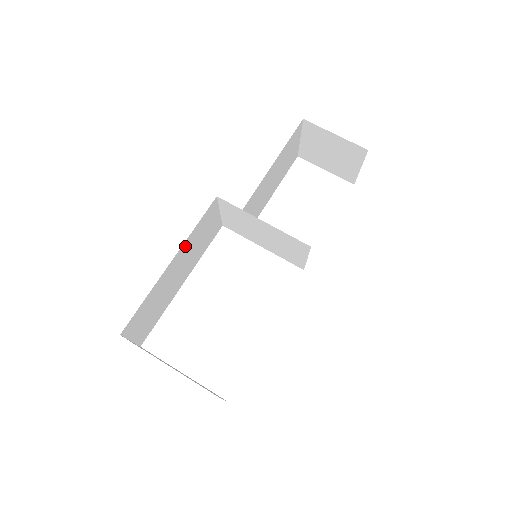
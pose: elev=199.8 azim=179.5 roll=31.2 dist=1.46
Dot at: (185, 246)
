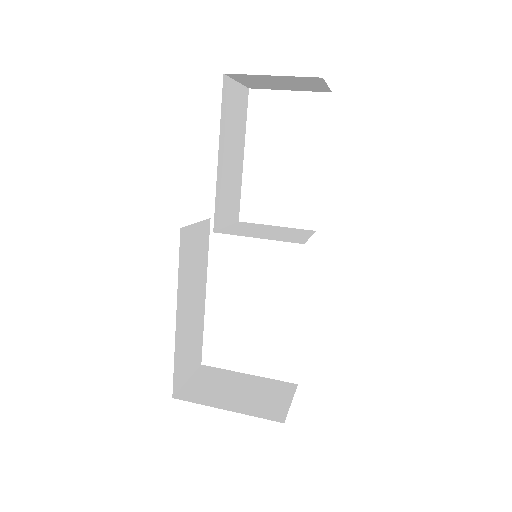
Dot at: (181, 291)
